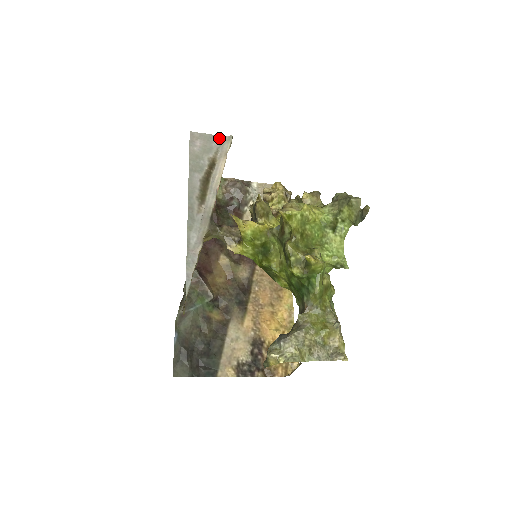
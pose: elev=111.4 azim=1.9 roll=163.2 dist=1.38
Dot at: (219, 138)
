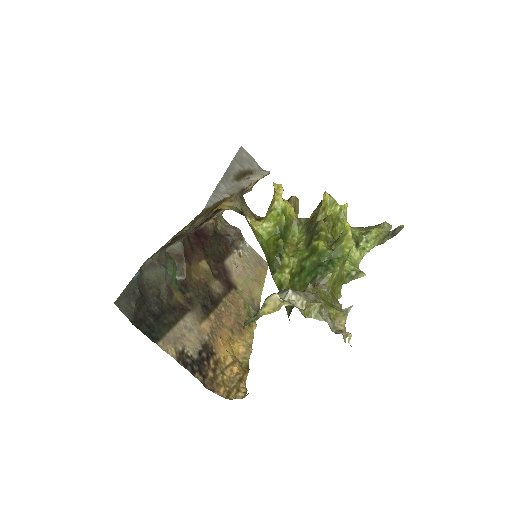
Dot at: (259, 167)
